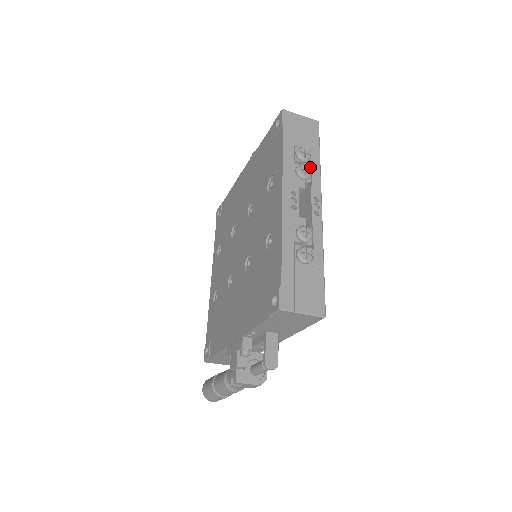
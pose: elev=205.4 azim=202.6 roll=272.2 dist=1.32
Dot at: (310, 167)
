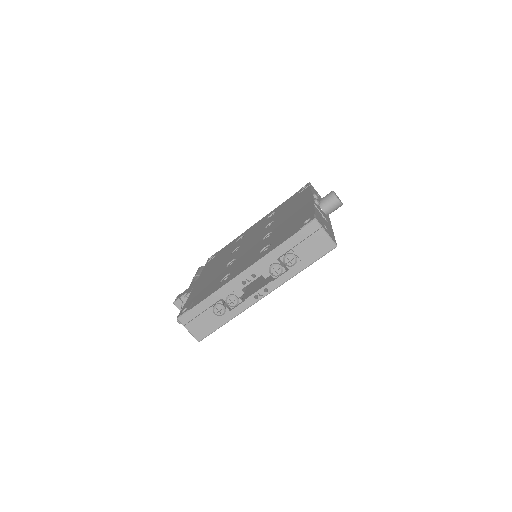
Dot at: (289, 269)
